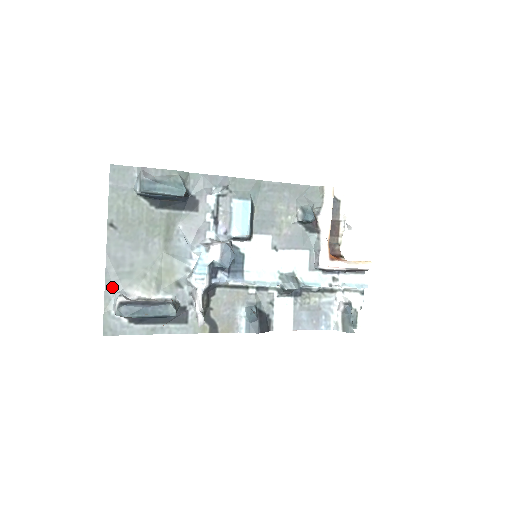
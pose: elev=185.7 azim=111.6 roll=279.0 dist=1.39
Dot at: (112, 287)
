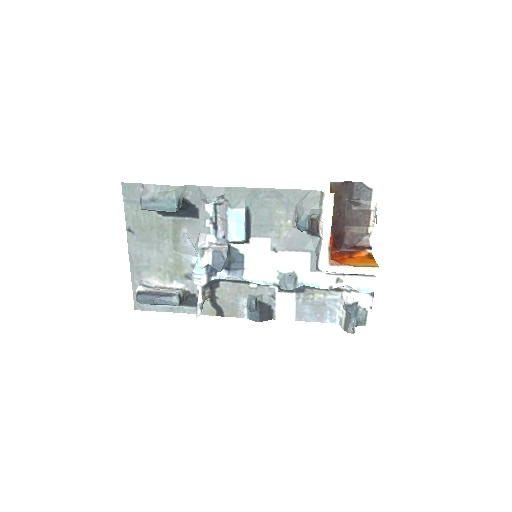
Dot at: (136, 276)
